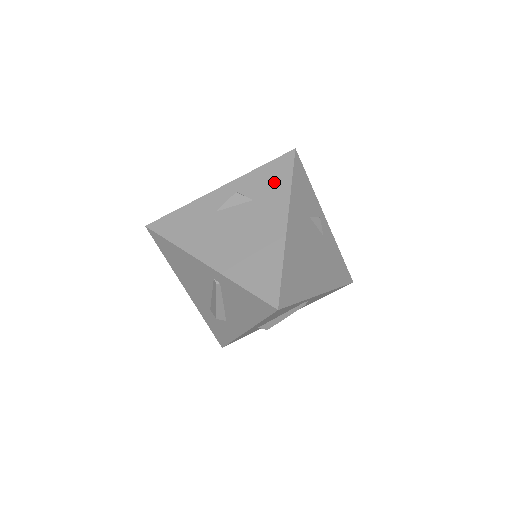
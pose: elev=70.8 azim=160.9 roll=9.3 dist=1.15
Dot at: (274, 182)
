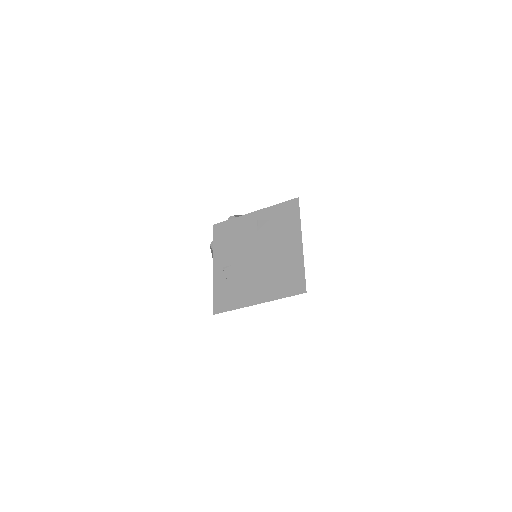
Dot at: (229, 249)
